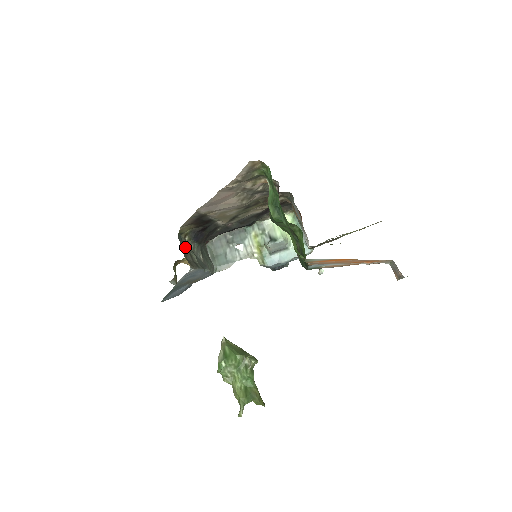
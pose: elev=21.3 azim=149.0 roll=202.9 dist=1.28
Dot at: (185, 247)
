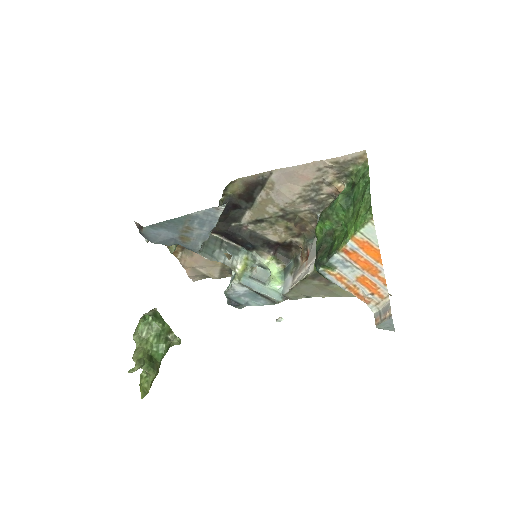
Dot at: occluded
